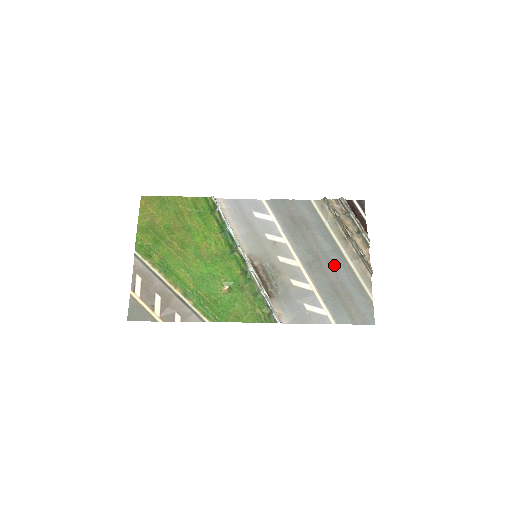
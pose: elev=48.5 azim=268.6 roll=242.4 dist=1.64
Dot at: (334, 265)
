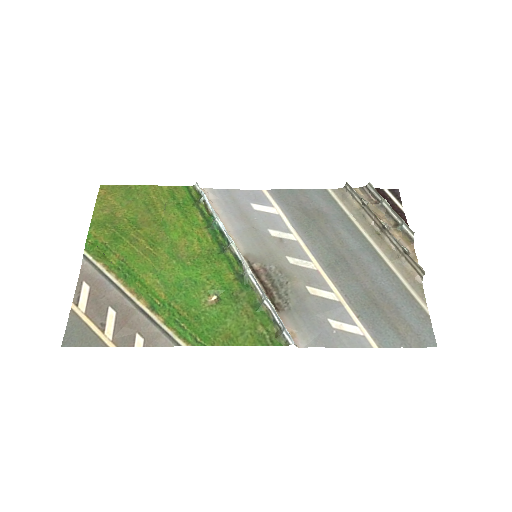
Dot at: (367, 267)
